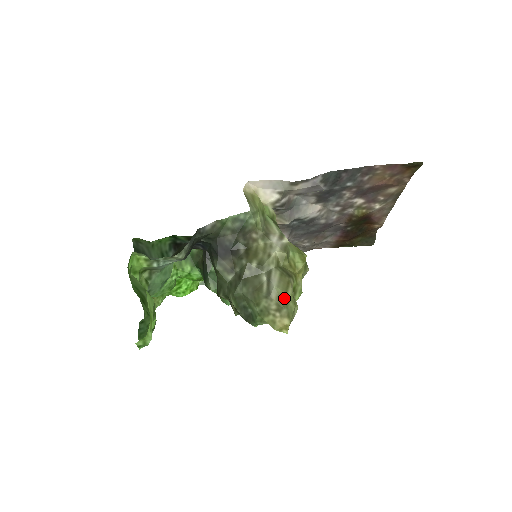
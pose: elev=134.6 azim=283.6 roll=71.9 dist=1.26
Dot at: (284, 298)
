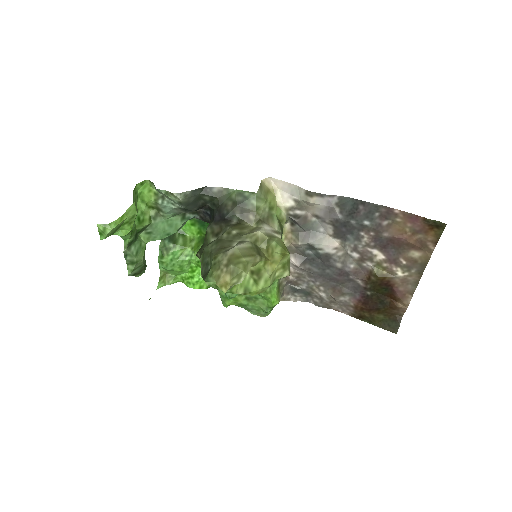
Dot at: (238, 258)
